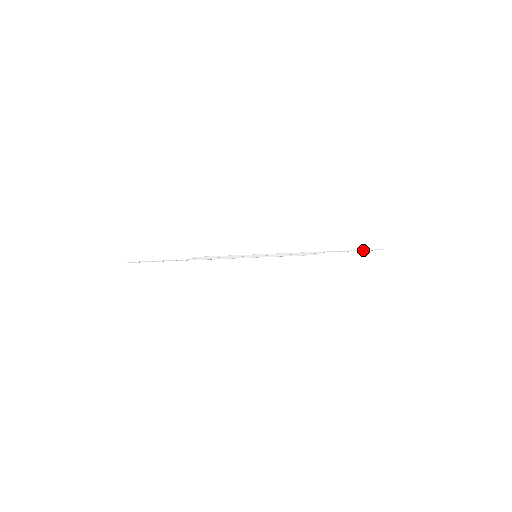
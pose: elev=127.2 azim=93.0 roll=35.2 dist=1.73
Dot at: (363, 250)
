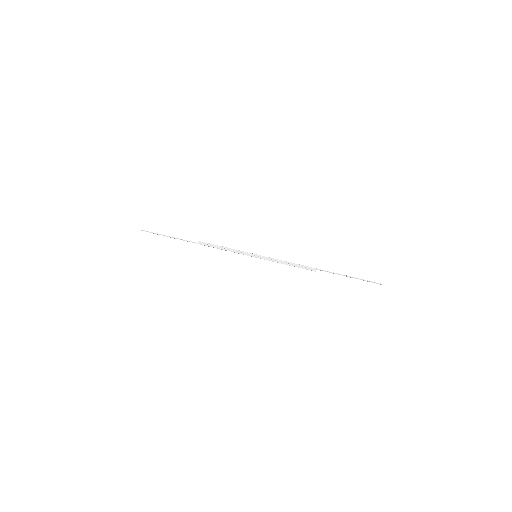
Dot at: (361, 279)
